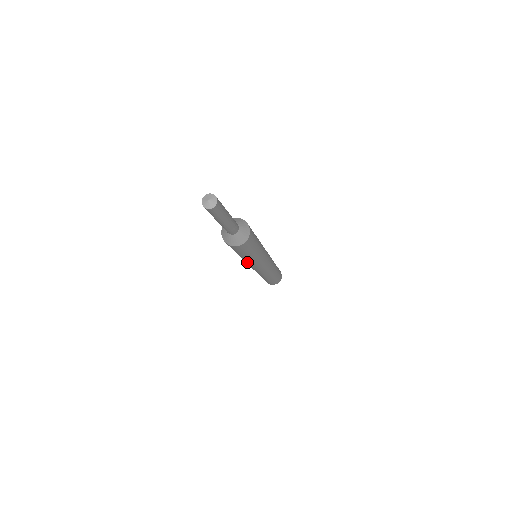
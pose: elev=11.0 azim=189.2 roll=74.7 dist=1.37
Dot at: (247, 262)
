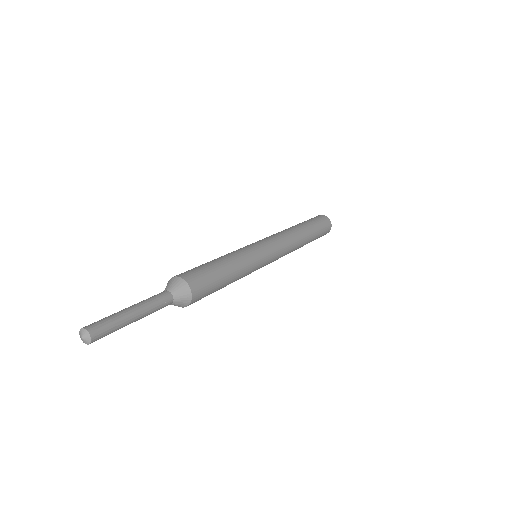
Dot at: occluded
